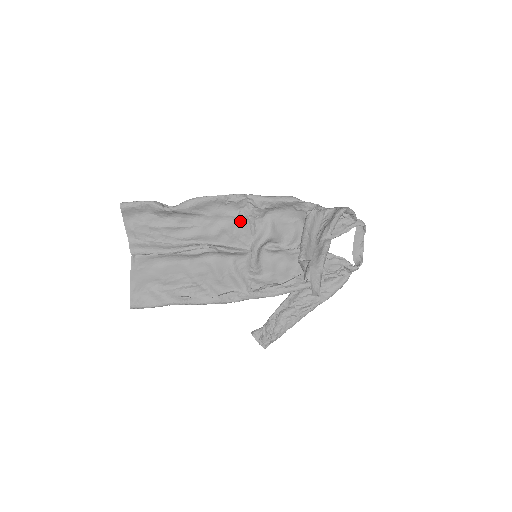
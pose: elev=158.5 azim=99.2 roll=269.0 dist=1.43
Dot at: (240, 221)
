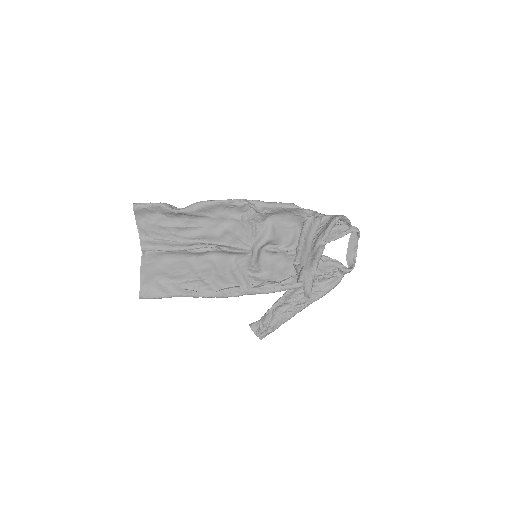
Dot at: (242, 224)
